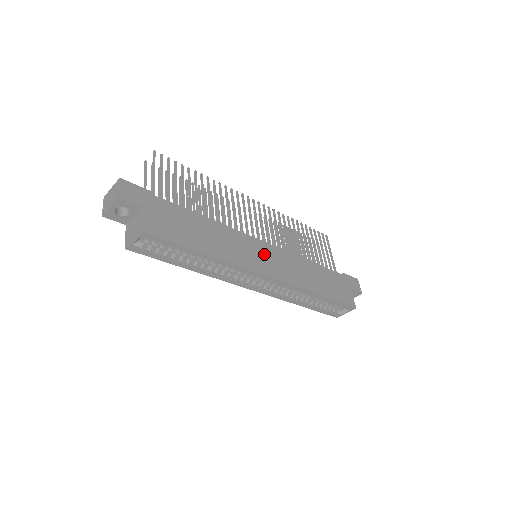
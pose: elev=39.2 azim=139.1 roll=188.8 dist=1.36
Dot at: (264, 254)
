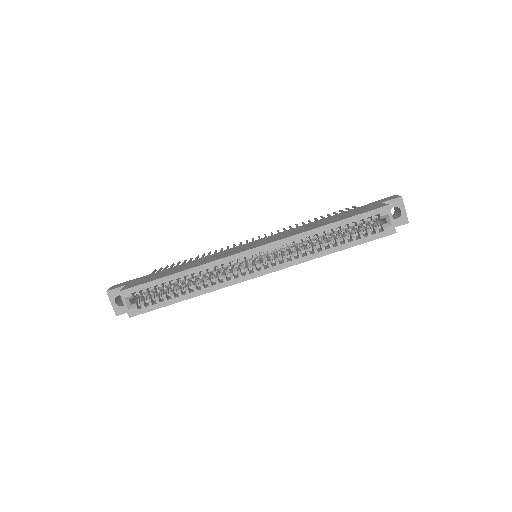
Dot at: (249, 245)
